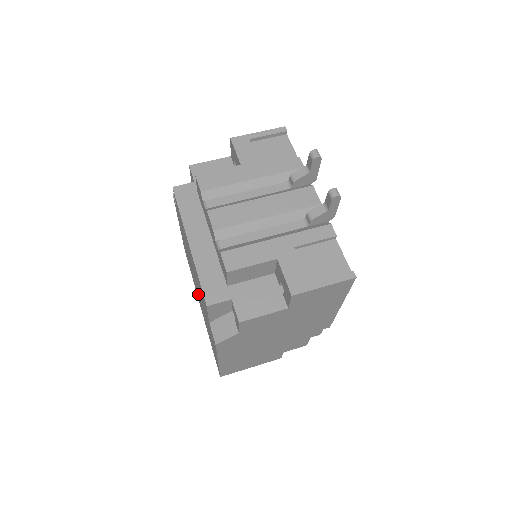
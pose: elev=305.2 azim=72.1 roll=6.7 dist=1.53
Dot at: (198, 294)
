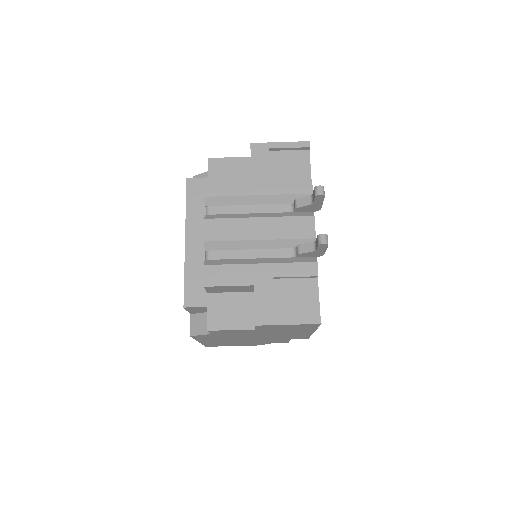
Dot at: occluded
